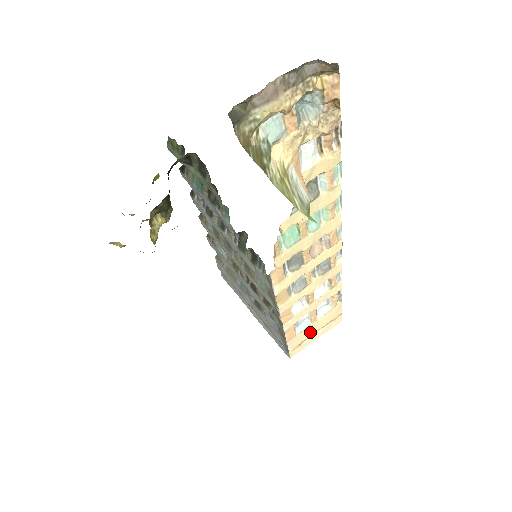
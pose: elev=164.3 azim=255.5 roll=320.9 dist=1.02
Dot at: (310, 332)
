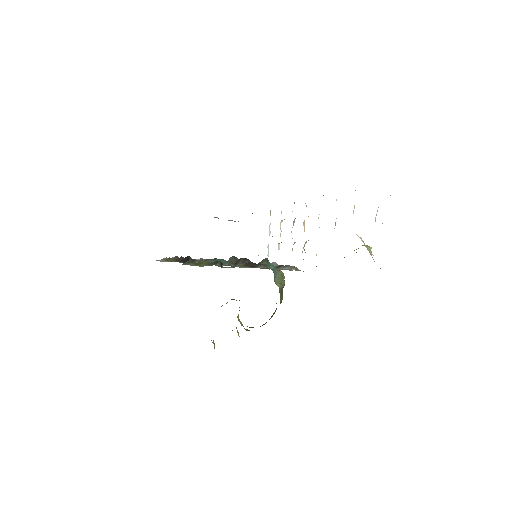
Dot at: occluded
